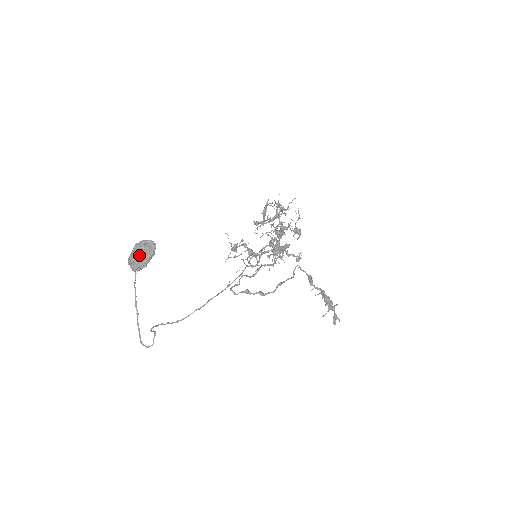
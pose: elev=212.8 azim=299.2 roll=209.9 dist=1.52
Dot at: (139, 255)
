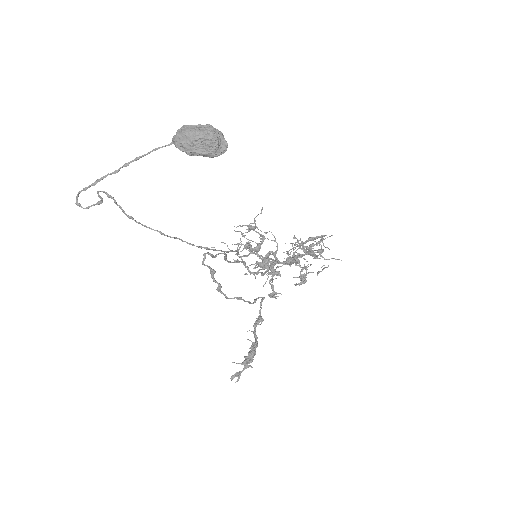
Dot at: (201, 140)
